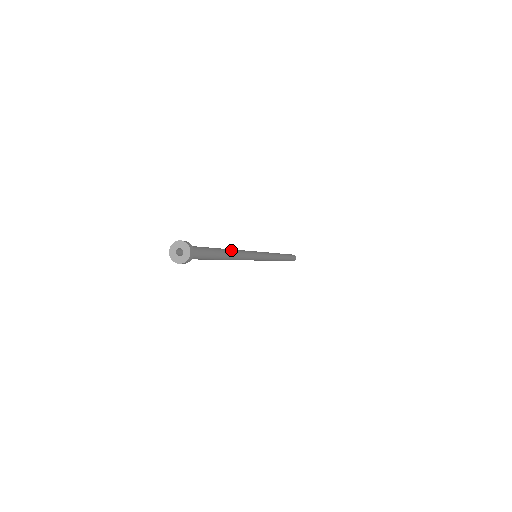
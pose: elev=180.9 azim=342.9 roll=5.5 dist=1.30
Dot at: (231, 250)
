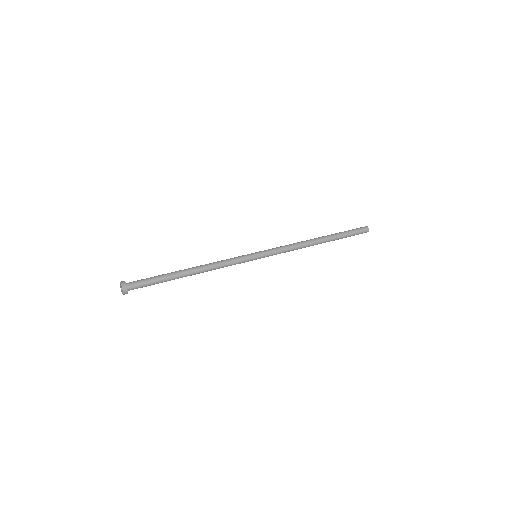
Dot at: (197, 271)
